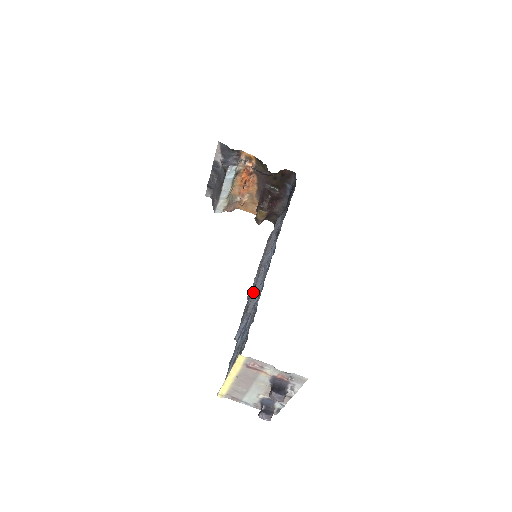
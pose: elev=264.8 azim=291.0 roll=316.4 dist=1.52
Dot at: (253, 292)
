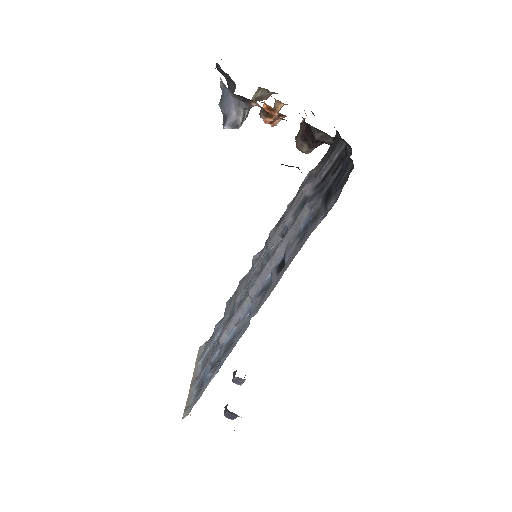
Dot at: (232, 318)
